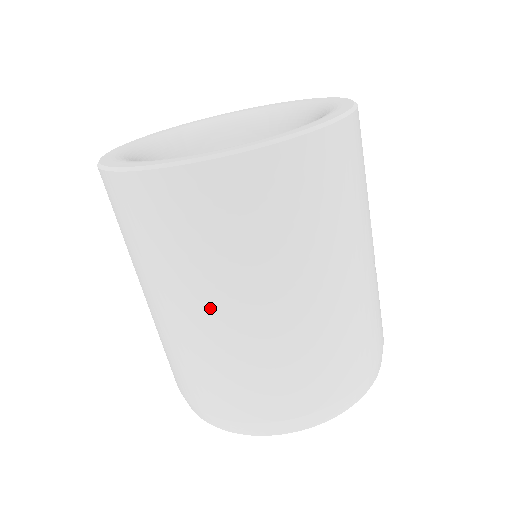
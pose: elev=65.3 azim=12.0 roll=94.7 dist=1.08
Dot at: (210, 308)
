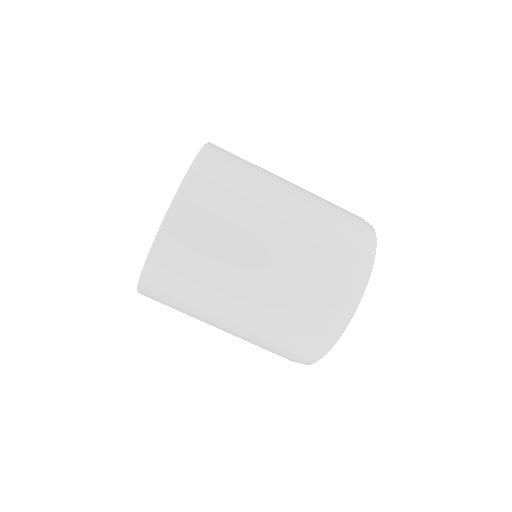
Dot at: (273, 218)
